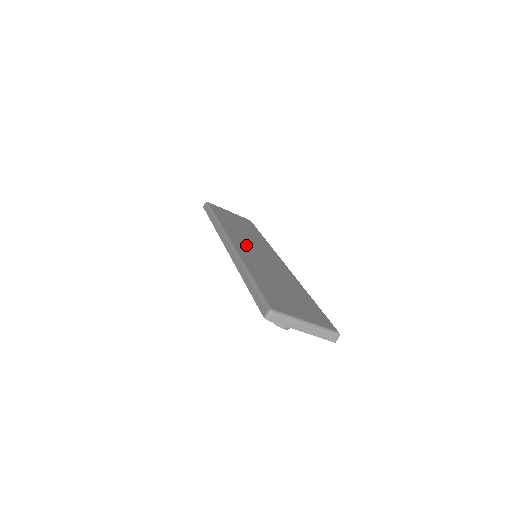
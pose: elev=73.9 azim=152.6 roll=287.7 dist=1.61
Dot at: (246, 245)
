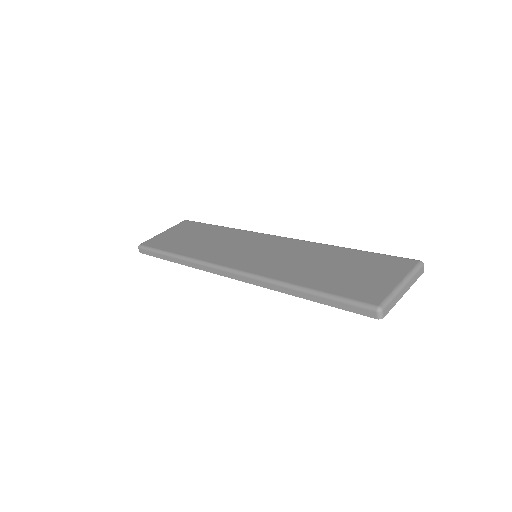
Dot at: (240, 256)
